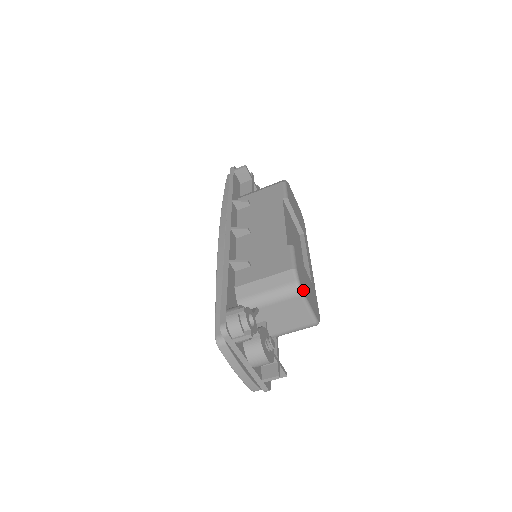
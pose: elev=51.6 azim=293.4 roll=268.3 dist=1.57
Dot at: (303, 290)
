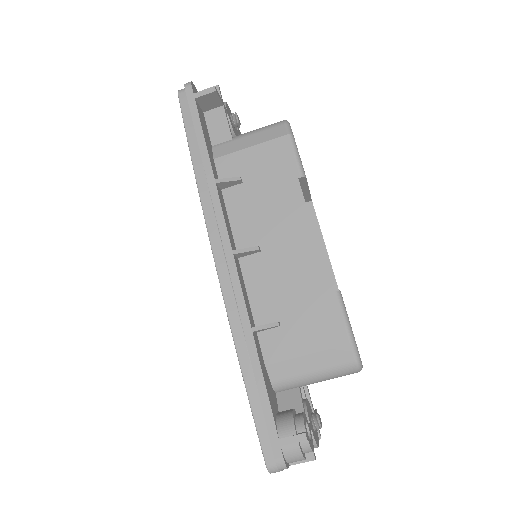
Dot at: (361, 363)
